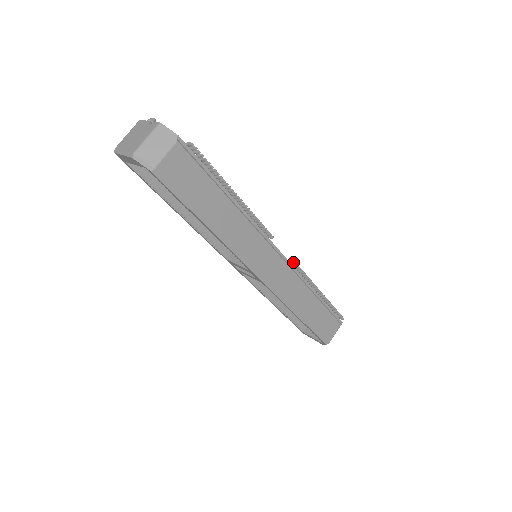
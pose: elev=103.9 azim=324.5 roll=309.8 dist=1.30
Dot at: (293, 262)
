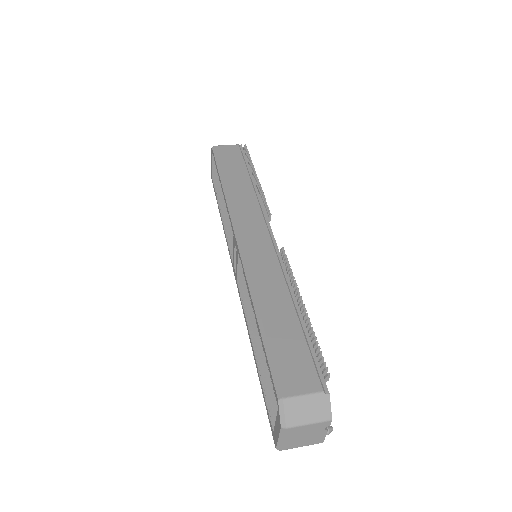
Dot at: (282, 250)
